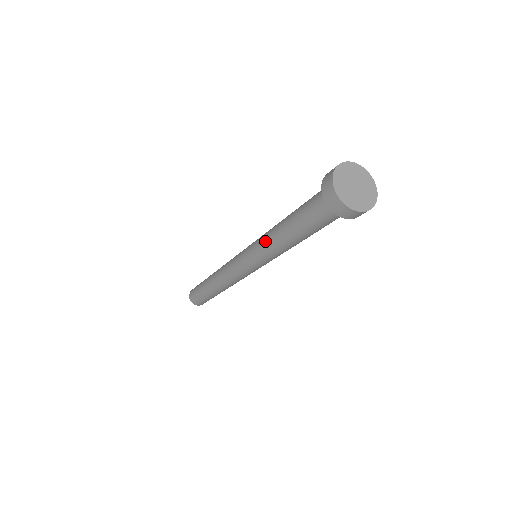
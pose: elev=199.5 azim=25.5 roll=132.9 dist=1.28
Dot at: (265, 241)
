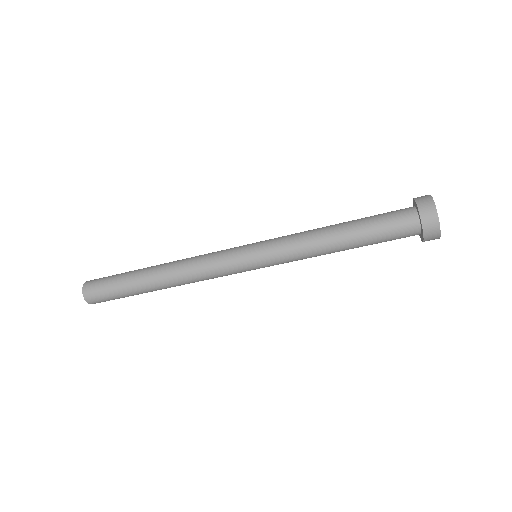
Dot at: (300, 241)
